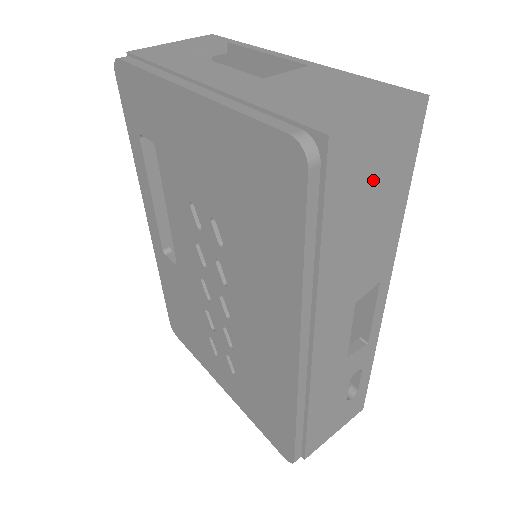
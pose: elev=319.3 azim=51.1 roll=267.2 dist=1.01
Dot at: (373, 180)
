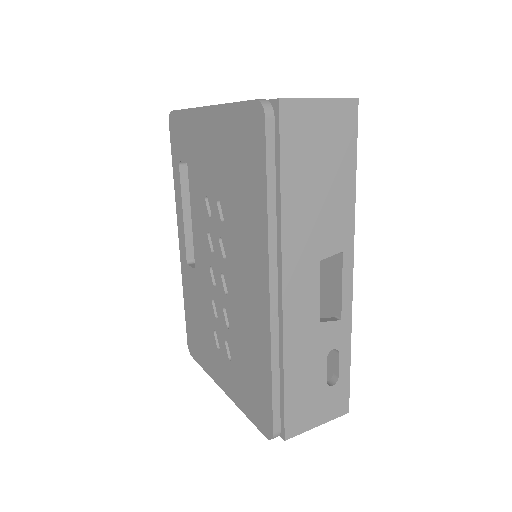
Dot at: (320, 148)
